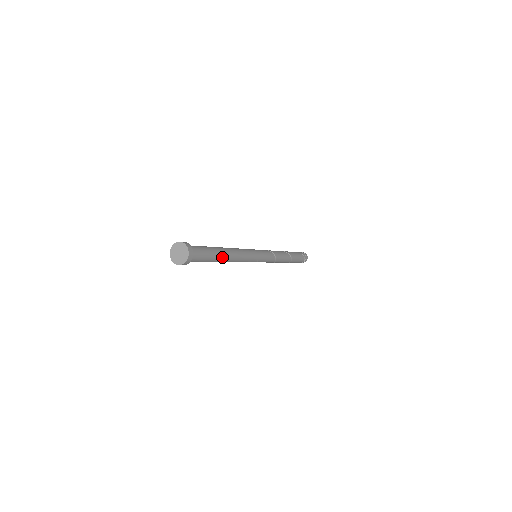
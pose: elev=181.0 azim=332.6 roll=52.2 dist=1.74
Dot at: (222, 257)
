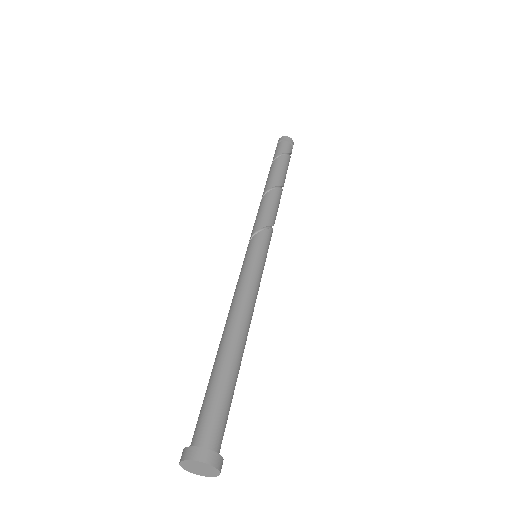
Dot at: occluded
